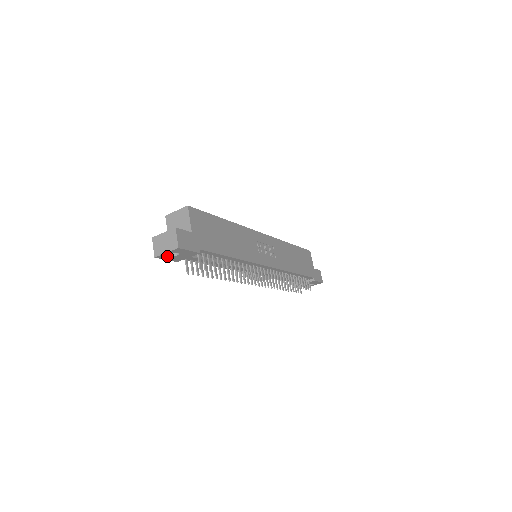
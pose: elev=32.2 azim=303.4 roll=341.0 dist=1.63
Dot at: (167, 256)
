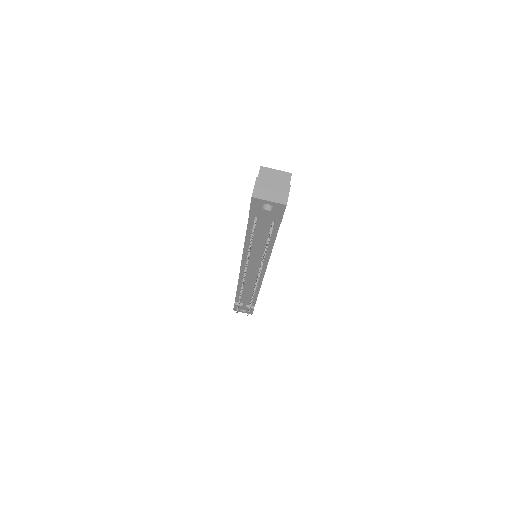
Dot at: (260, 204)
